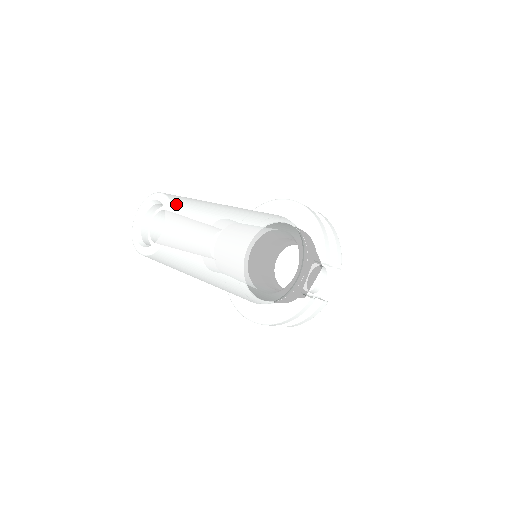
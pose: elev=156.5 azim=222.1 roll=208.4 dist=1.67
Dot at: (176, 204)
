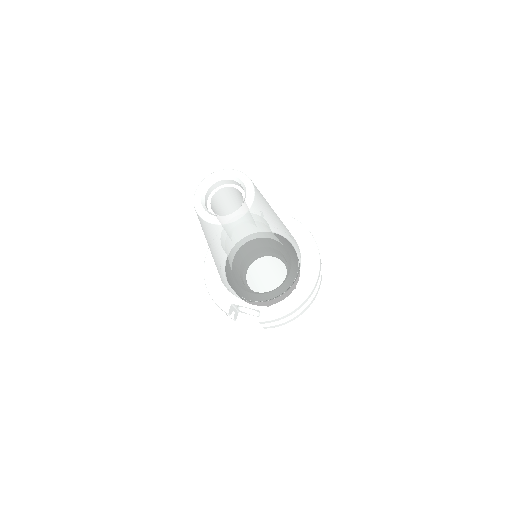
Dot at: (244, 220)
